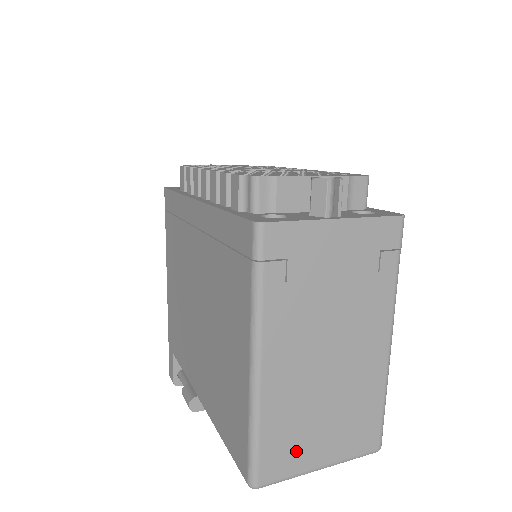
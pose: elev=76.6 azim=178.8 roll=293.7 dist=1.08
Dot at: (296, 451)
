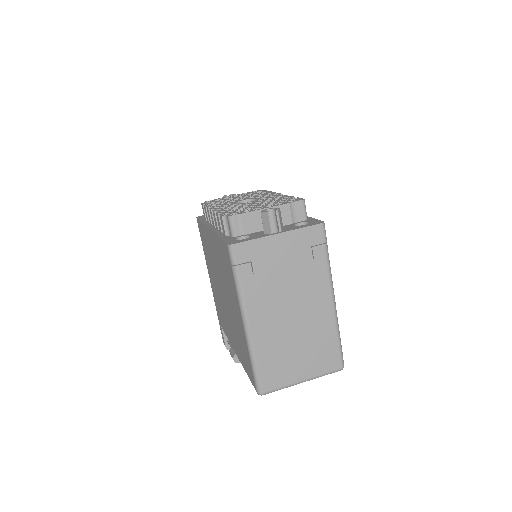
Dot at: (283, 371)
